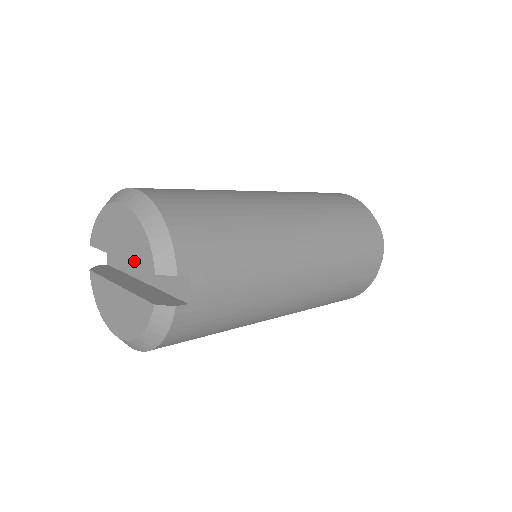
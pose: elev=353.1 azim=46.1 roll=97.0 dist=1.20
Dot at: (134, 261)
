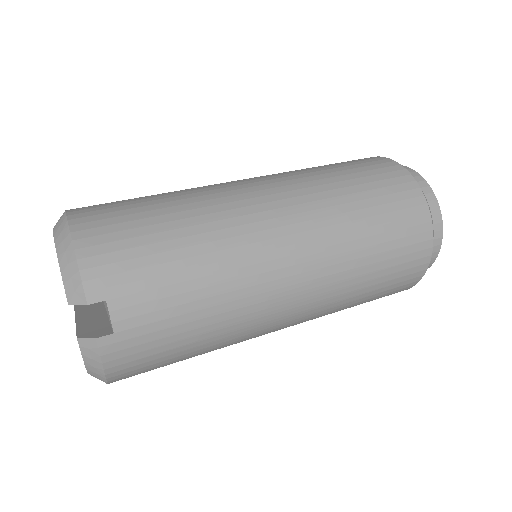
Dot at: occluded
